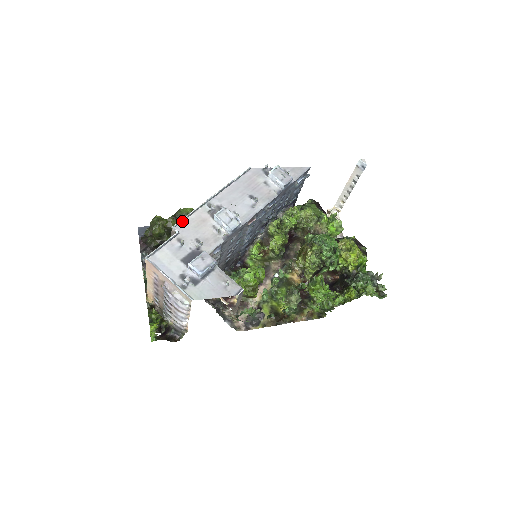
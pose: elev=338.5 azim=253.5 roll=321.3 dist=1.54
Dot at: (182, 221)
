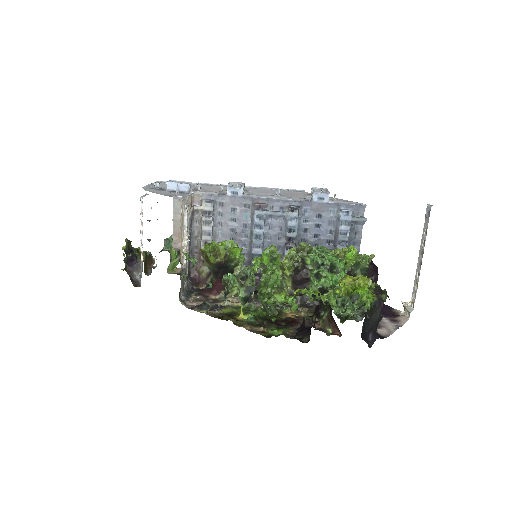
Dot at: (209, 185)
